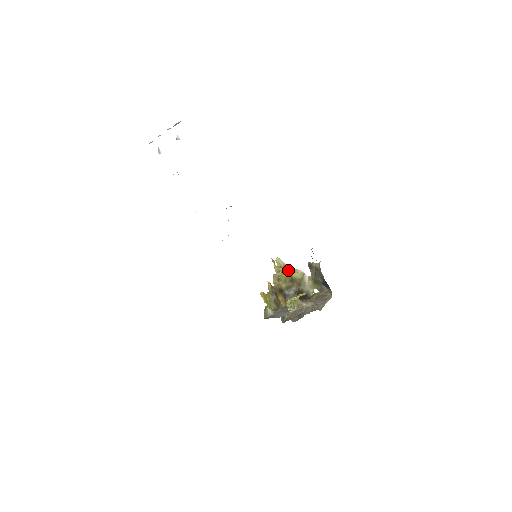
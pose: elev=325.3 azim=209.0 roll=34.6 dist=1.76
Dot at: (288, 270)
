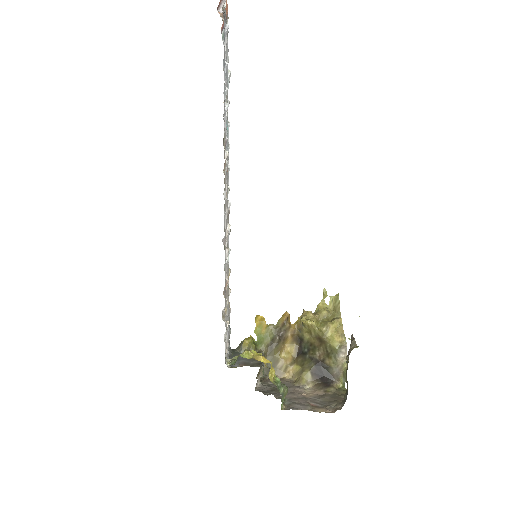
Dot at: (329, 322)
